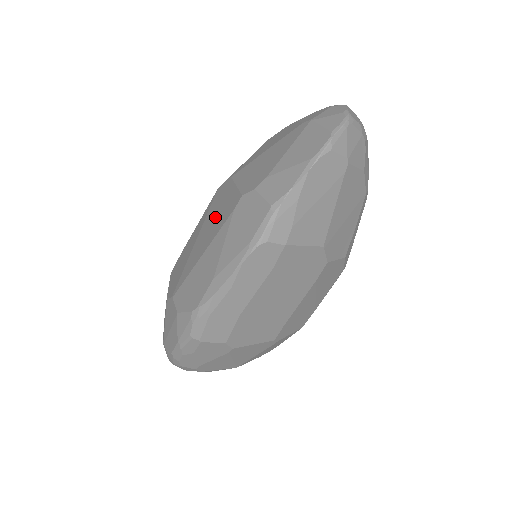
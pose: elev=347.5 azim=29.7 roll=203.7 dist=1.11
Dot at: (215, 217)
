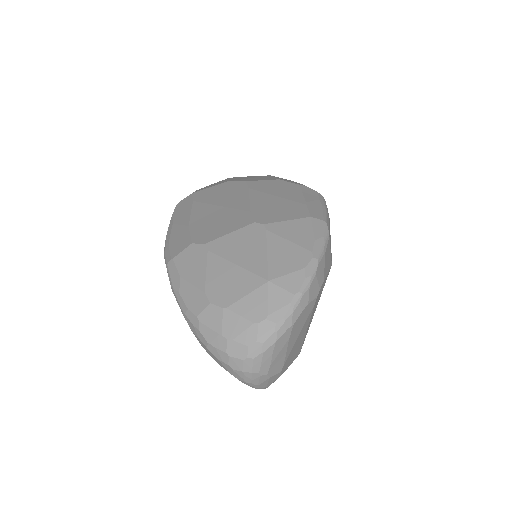
Dot at: occluded
